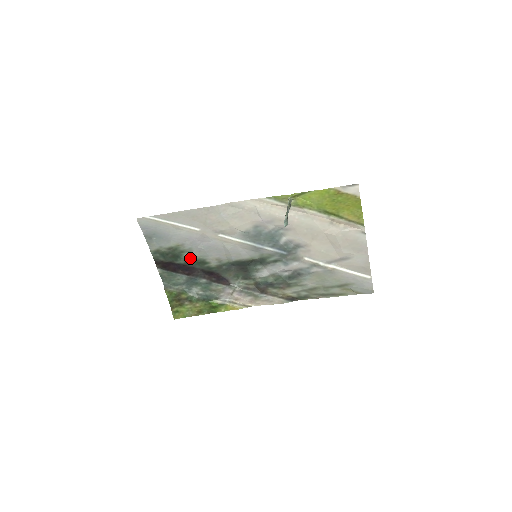
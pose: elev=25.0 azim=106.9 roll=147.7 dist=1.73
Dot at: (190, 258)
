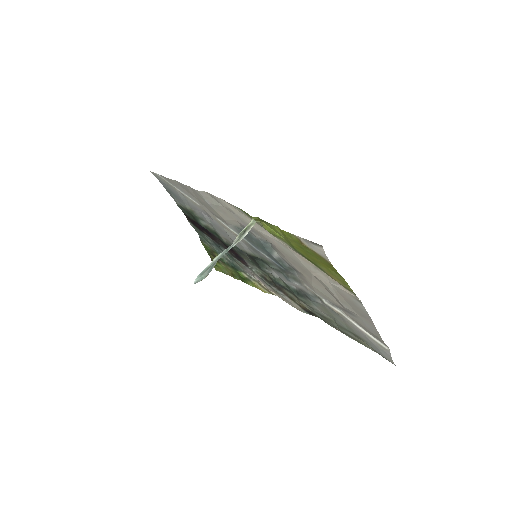
Dot at: (206, 226)
